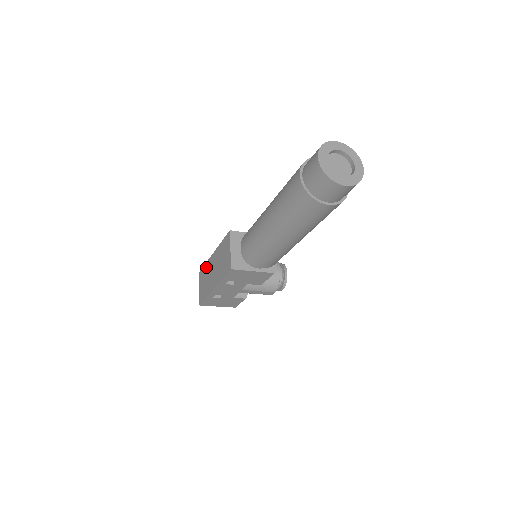
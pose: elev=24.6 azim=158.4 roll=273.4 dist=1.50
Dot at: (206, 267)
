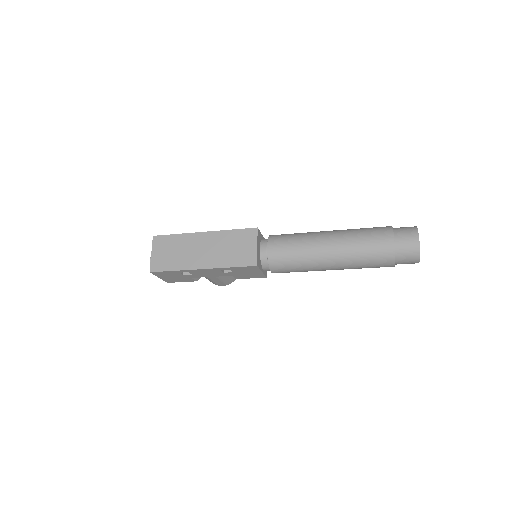
Dot at: (181, 239)
